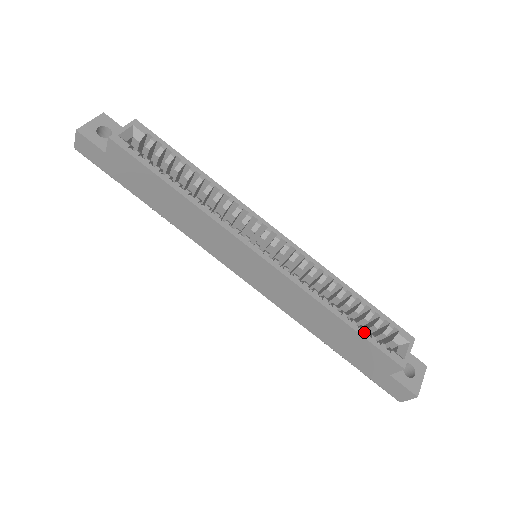
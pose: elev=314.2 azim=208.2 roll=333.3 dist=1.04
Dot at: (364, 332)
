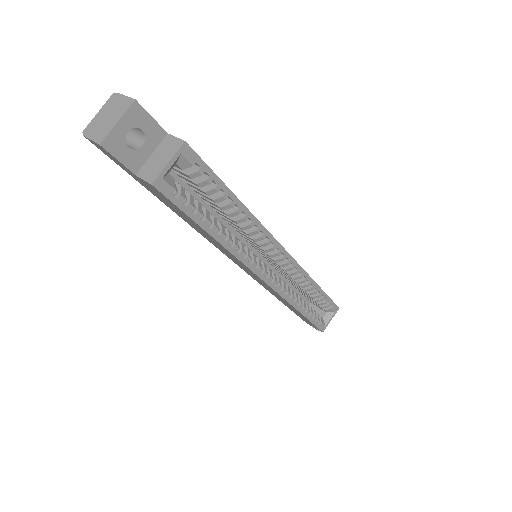
Dot at: (311, 317)
